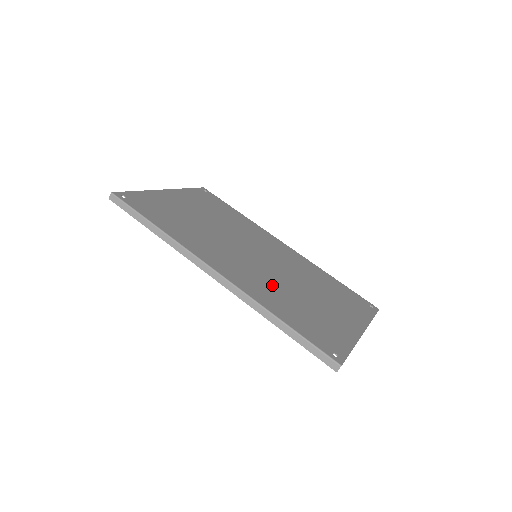
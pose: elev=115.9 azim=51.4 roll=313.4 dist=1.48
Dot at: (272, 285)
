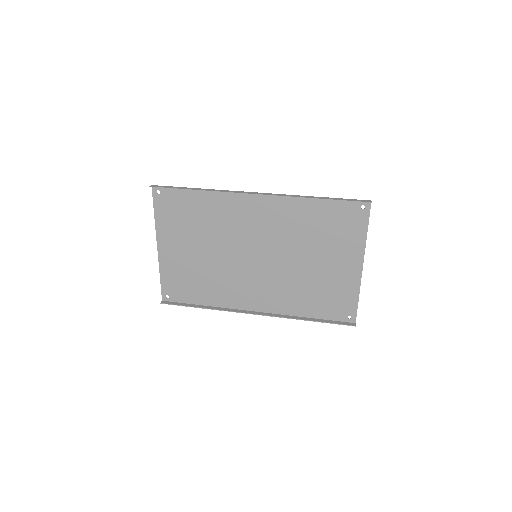
Dot at: (288, 231)
